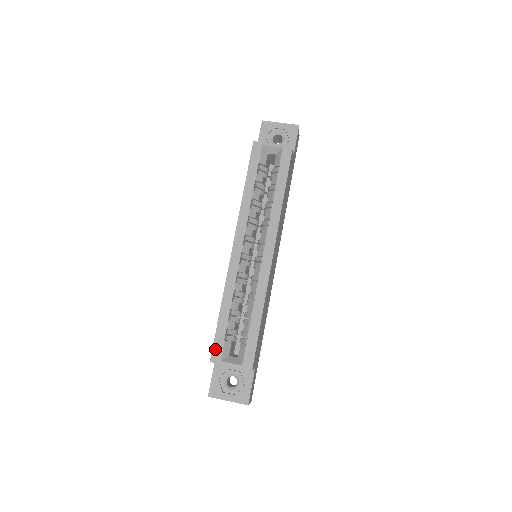
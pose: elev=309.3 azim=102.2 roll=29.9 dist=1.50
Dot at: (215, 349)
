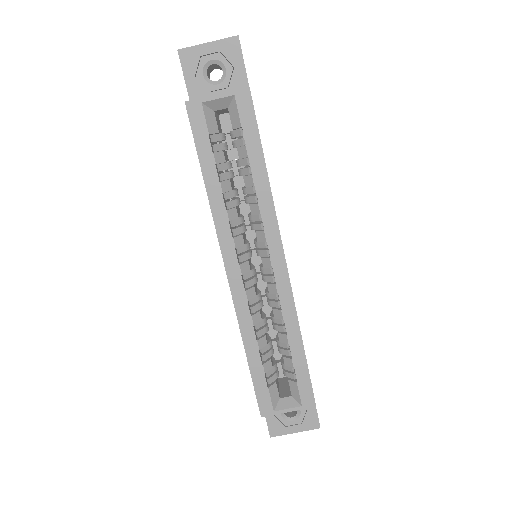
Dot at: (261, 402)
